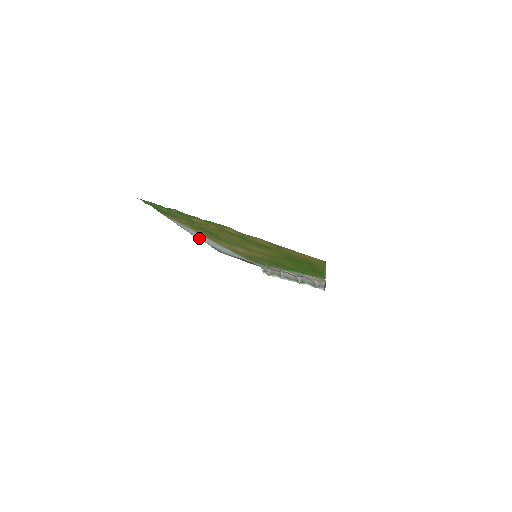
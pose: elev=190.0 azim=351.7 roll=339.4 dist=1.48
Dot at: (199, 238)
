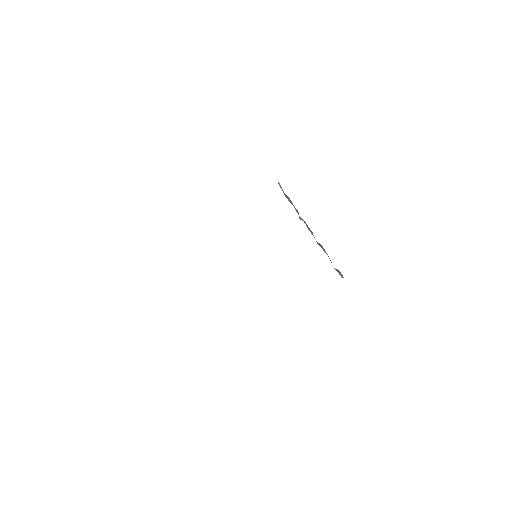
Dot at: occluded
